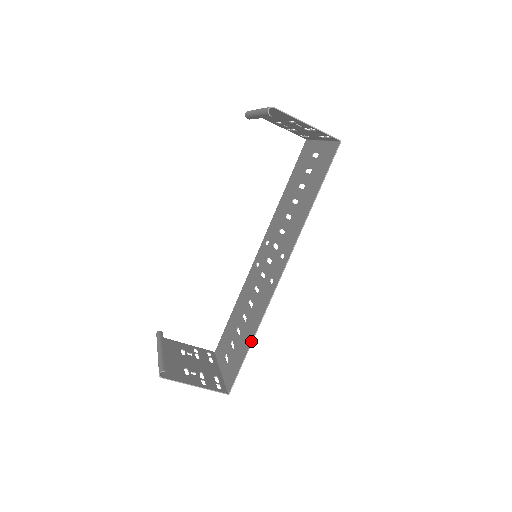
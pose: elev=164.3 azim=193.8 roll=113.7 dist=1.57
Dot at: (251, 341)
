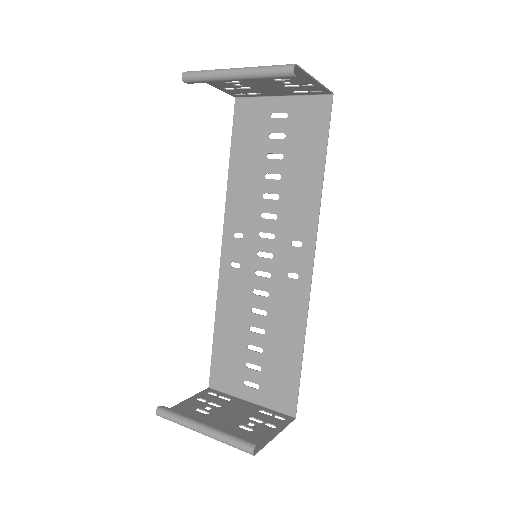
Dot at: (302, 350)
